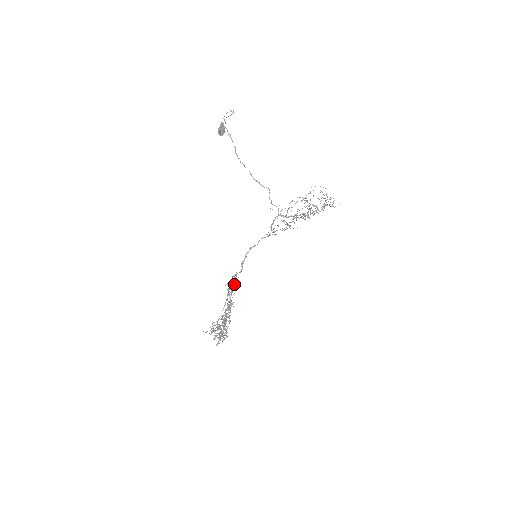
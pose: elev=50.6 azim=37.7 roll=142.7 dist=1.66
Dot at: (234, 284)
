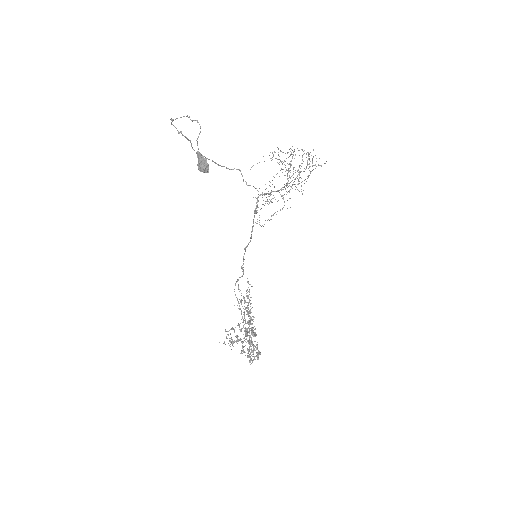
Dot at: (249, 300)
